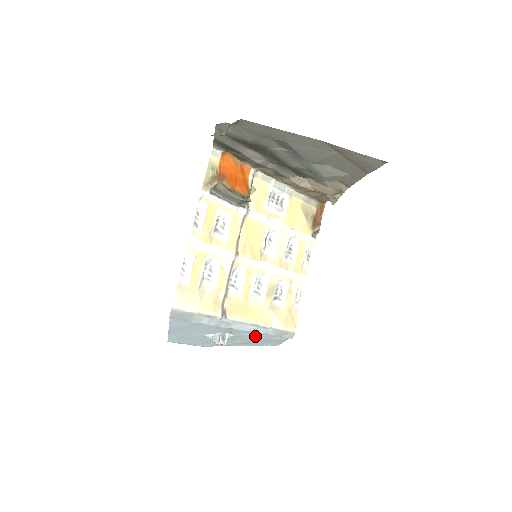
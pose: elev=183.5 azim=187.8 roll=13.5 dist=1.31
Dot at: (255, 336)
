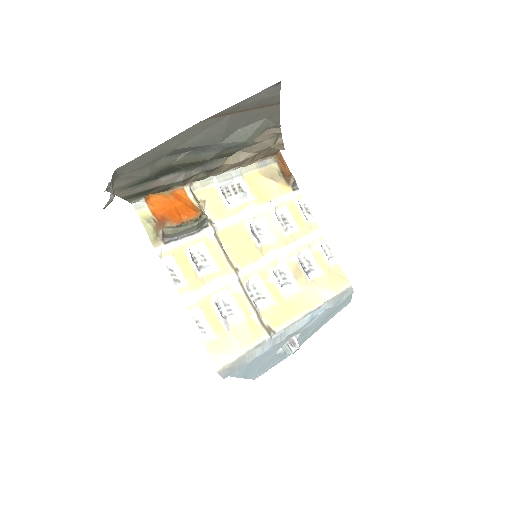
Dot at: (320, 317)
